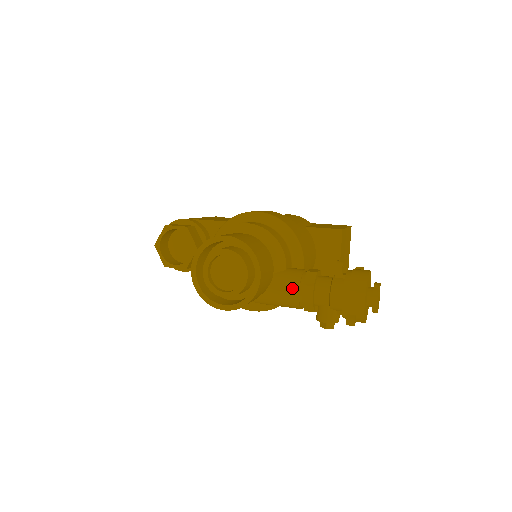
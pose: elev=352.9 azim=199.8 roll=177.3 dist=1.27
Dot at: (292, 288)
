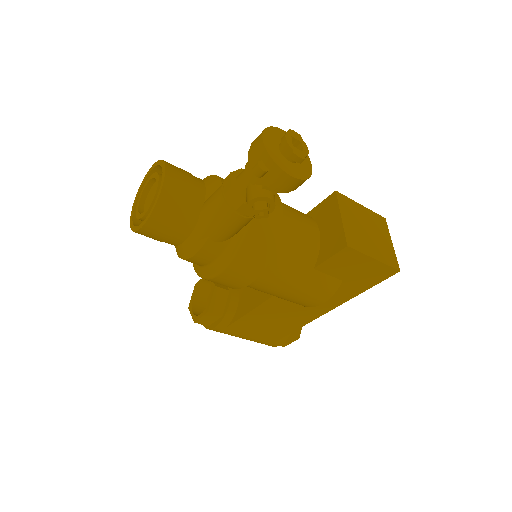
Dot at: (217, 191)
